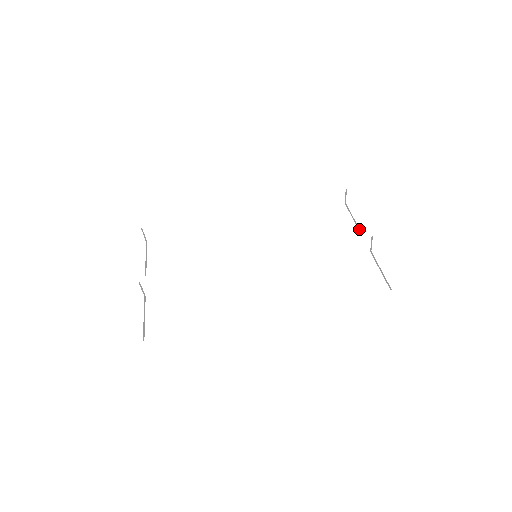
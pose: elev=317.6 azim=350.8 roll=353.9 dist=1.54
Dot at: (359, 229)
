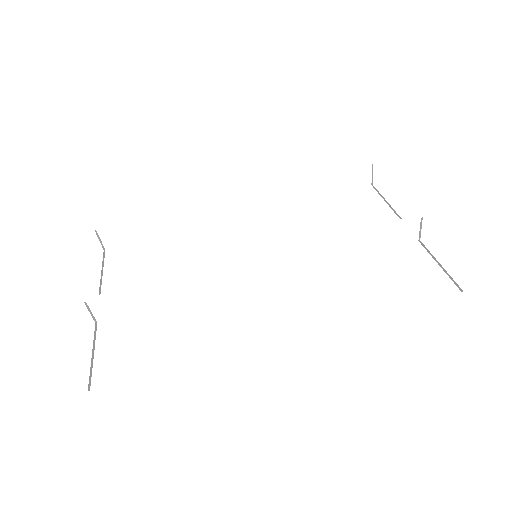
Dot at: (397, 214)
